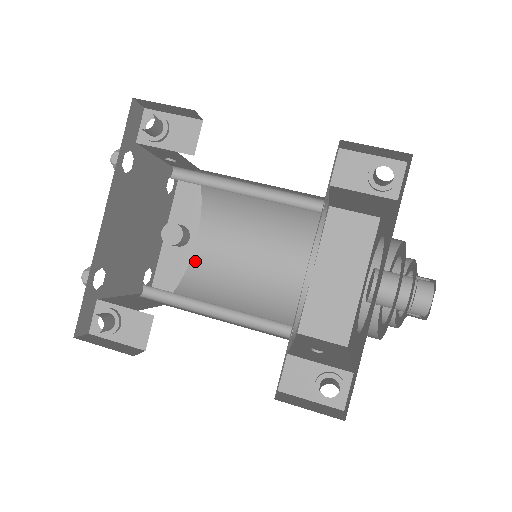
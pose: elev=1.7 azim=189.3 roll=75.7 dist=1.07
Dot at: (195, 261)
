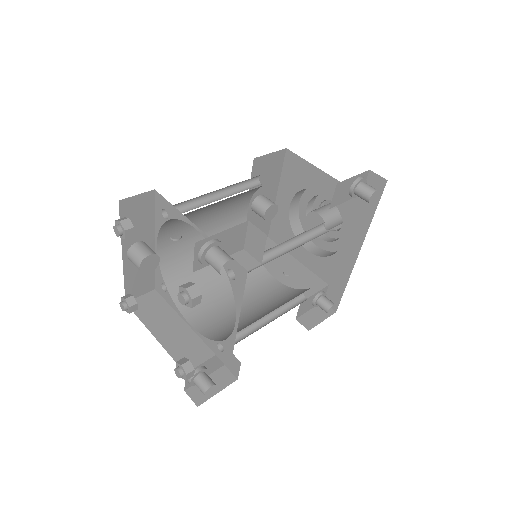
Dot at: (163, 262)
